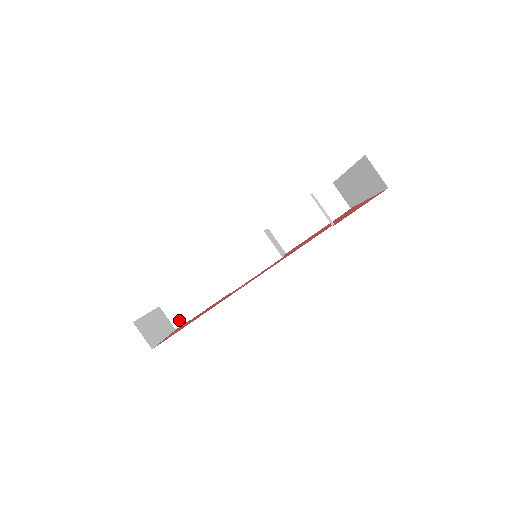
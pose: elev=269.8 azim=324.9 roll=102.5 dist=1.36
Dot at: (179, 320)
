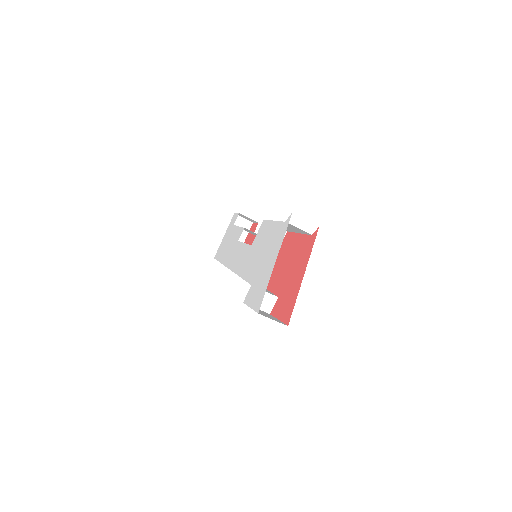
Dot at: occluded
